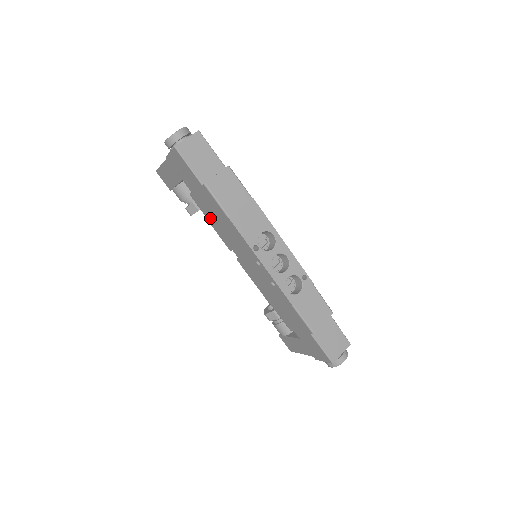
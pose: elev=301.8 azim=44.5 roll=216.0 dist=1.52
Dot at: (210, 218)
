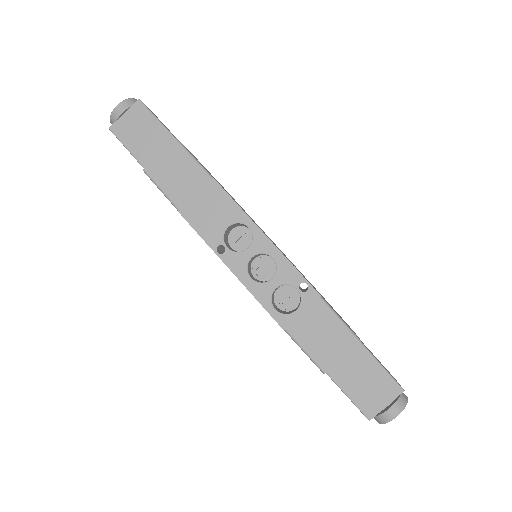
Dot at: occluded
